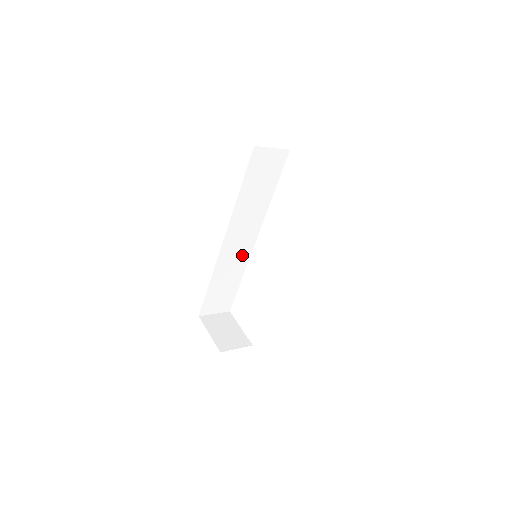
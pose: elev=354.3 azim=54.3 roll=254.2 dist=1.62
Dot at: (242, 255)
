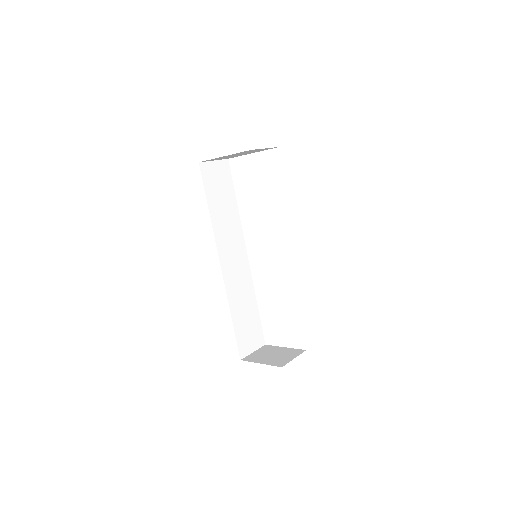
Dot at: (244, 276)
